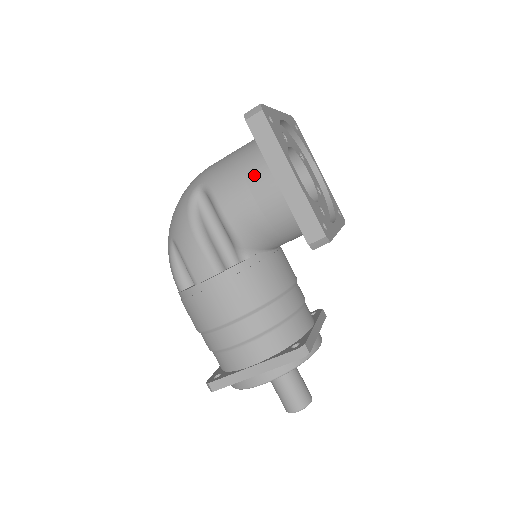
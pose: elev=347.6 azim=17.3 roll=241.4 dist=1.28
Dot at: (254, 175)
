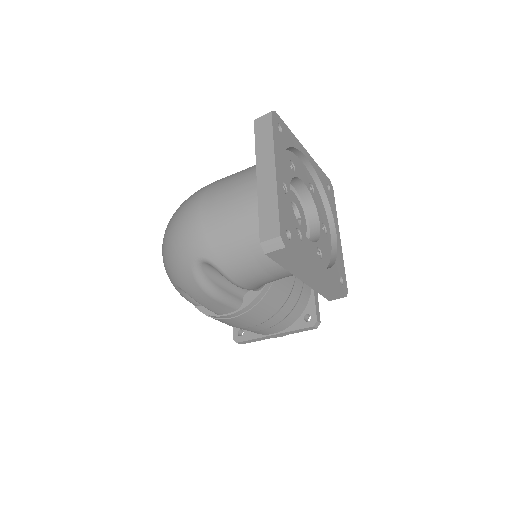
Dot at: (269, 262)
